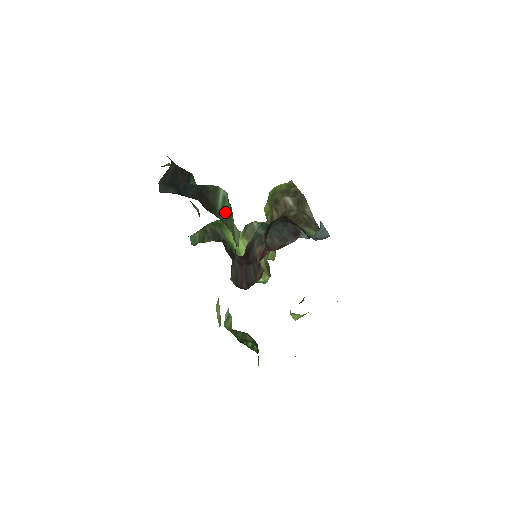
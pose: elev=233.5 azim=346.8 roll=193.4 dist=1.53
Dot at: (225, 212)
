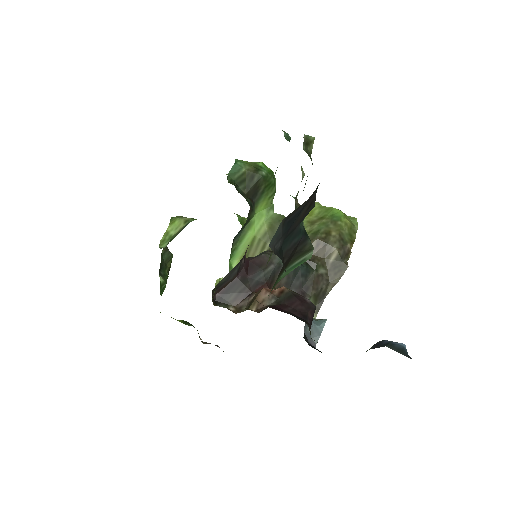
Dot at: (287, 273)
